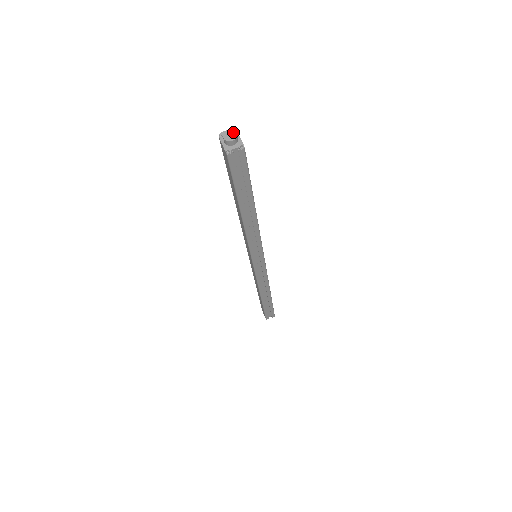
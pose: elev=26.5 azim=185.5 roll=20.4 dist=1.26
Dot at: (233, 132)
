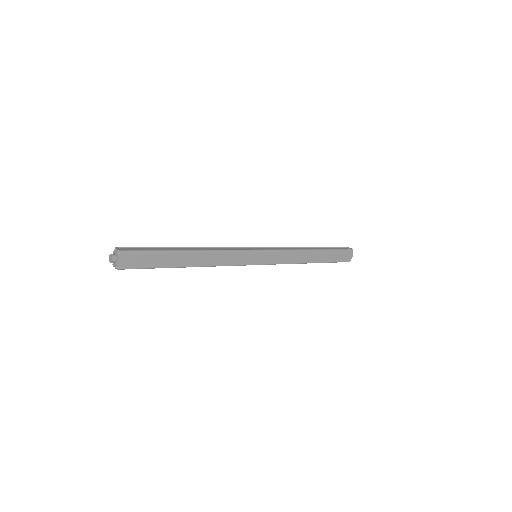
Dot at: (112, 257)
